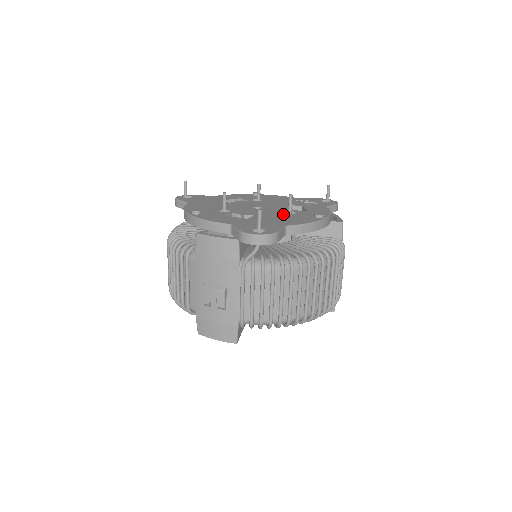
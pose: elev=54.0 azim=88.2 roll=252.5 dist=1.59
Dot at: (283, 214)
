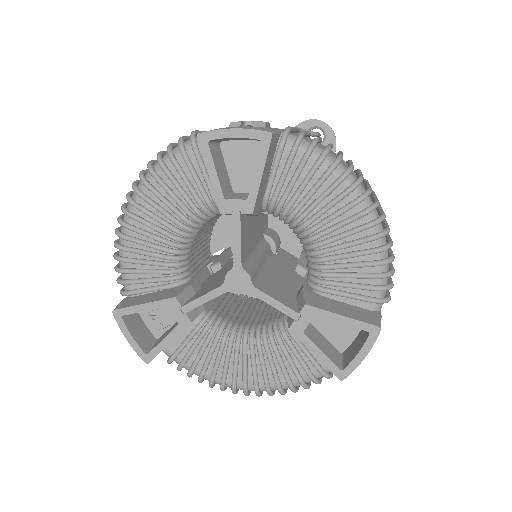
Dot at: occluded
